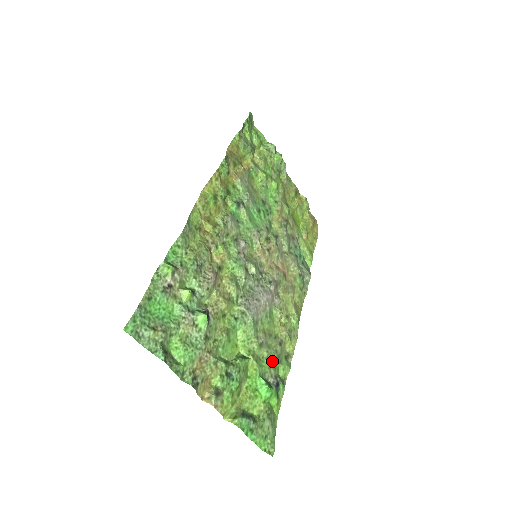
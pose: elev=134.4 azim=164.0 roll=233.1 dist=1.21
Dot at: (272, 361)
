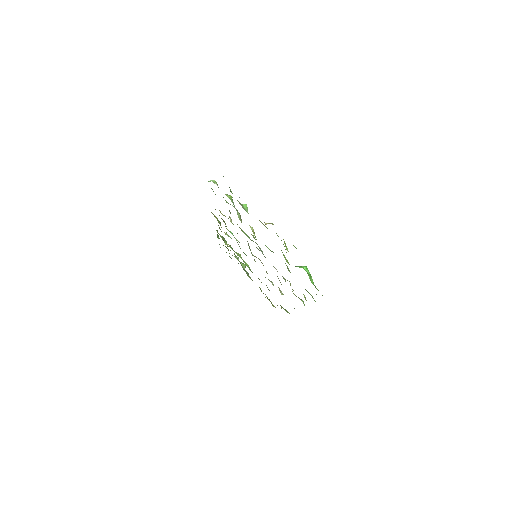
Dot at: occluded
